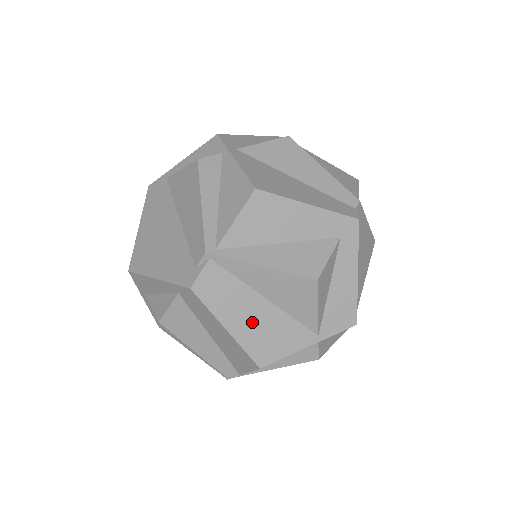
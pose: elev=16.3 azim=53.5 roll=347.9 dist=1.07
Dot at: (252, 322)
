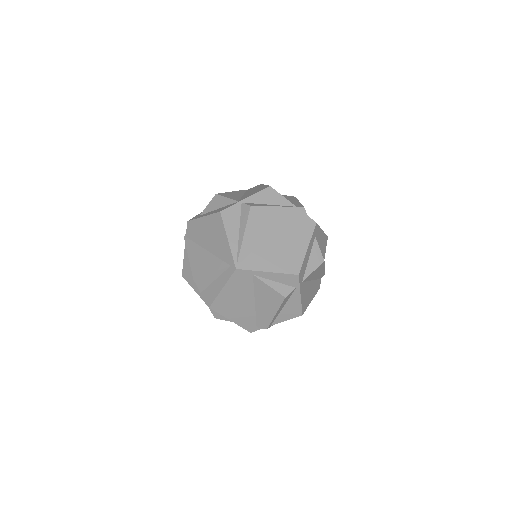
Dot at: occluded
